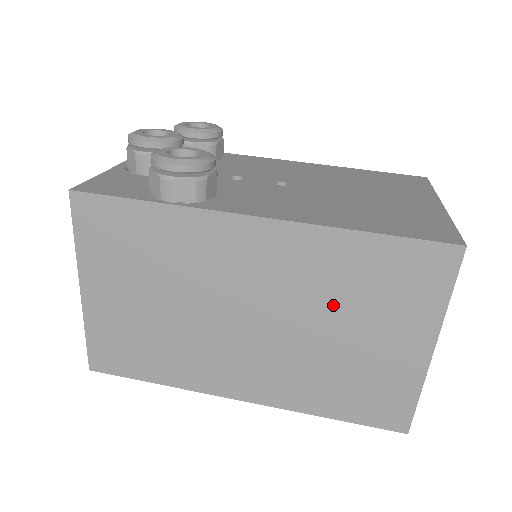
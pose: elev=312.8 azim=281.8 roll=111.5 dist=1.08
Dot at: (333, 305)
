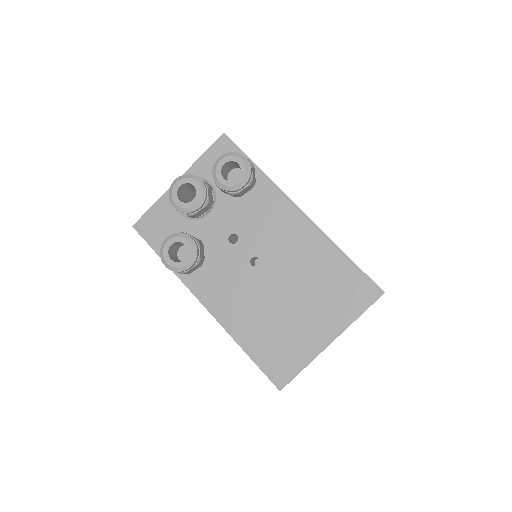
Dot at: occluded
